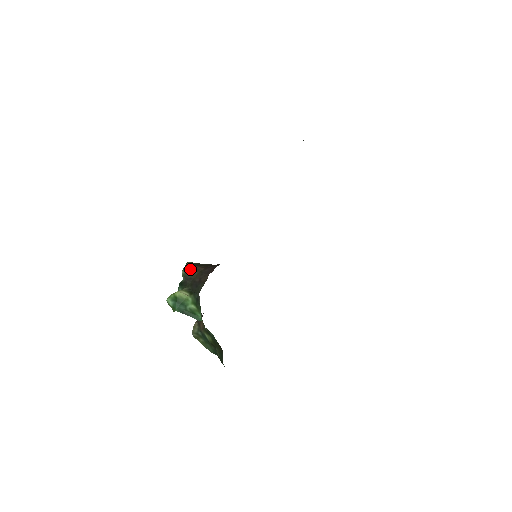
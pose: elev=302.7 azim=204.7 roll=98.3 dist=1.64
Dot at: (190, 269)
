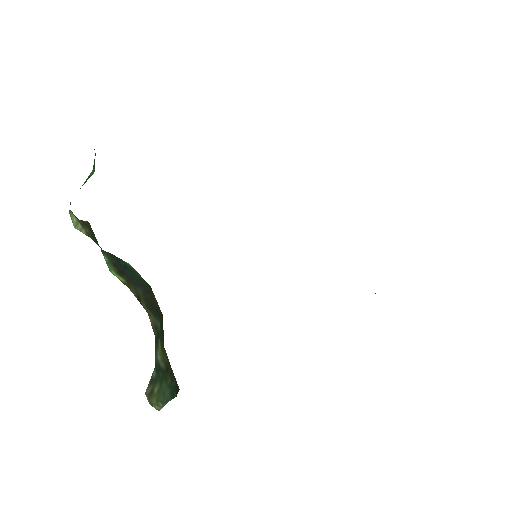
Dot at: occluded
